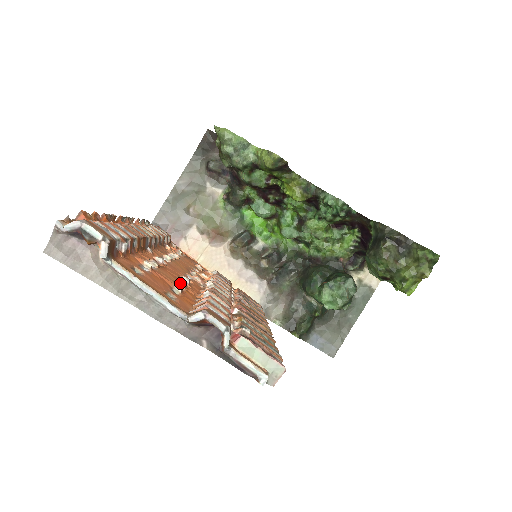
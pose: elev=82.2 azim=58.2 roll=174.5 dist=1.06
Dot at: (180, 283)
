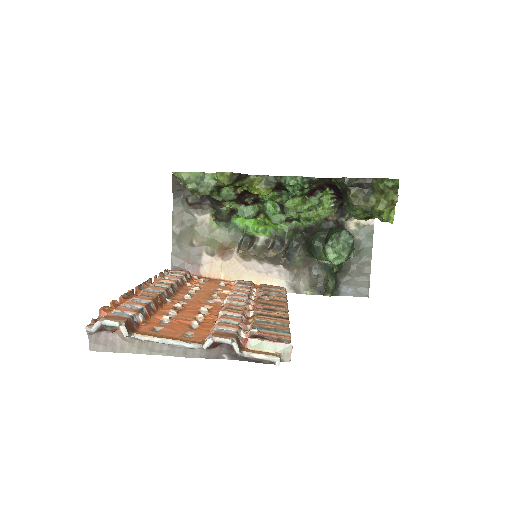
Dot at: (198, 316)
